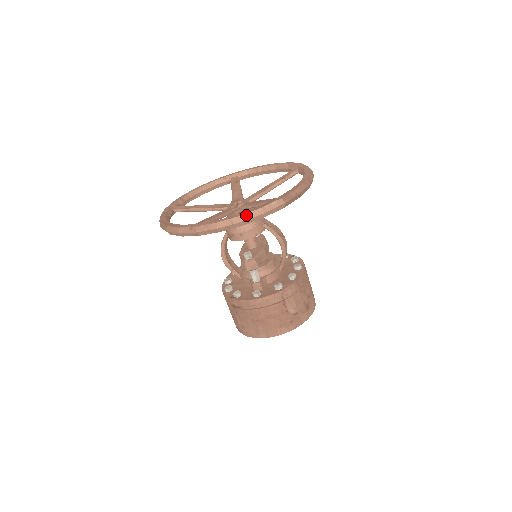
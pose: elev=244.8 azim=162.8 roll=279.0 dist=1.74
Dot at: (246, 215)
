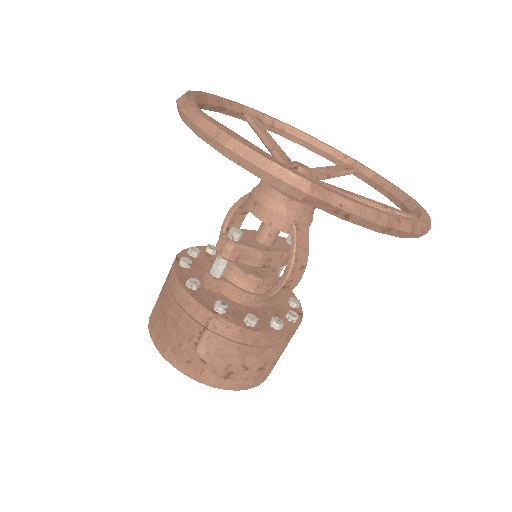
Dot at: (240, 145)
